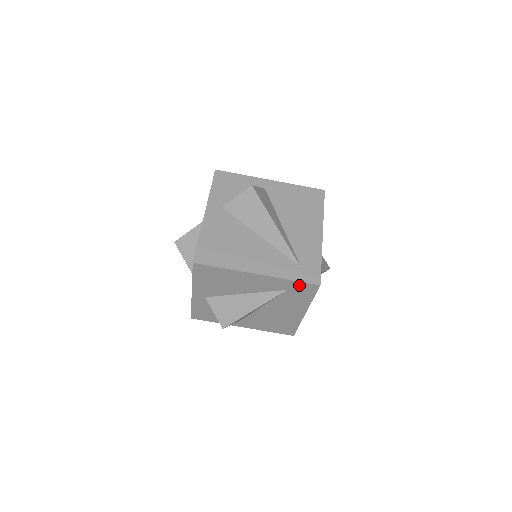
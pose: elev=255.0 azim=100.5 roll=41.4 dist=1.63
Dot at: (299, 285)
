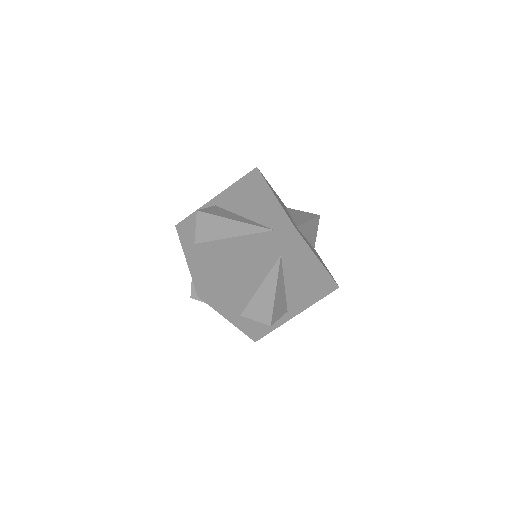
Dot at: (283, 243)
